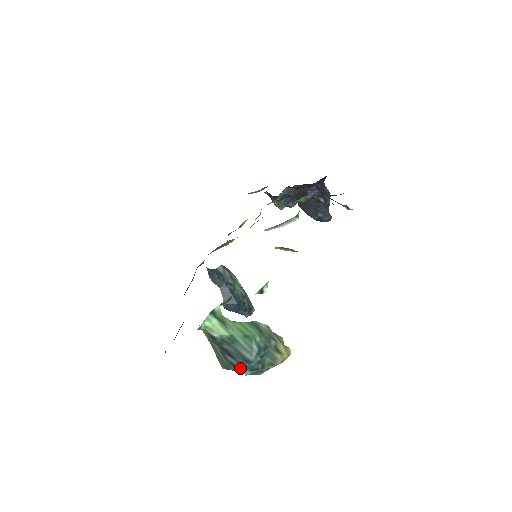
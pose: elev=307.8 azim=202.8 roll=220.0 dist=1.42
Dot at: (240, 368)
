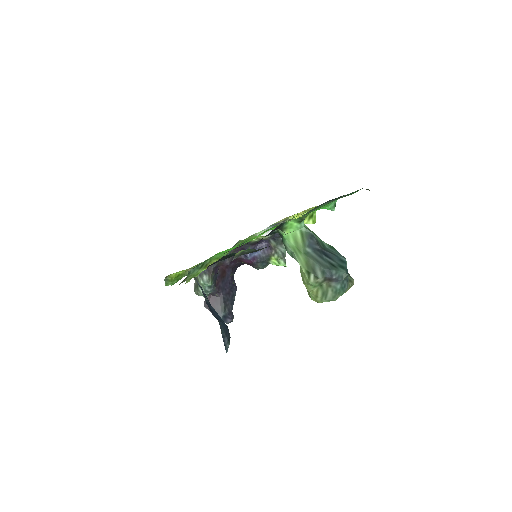
Dot at: (340, 268)
